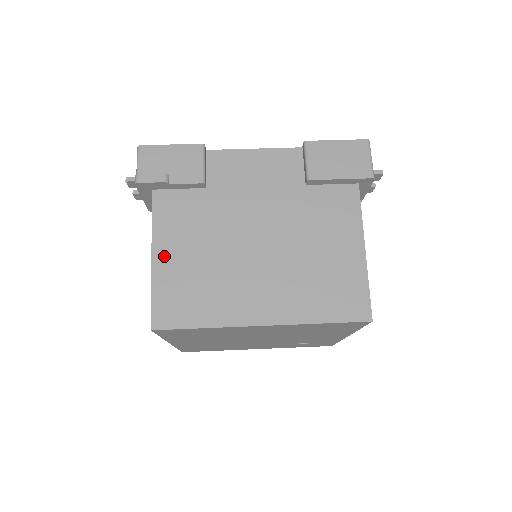
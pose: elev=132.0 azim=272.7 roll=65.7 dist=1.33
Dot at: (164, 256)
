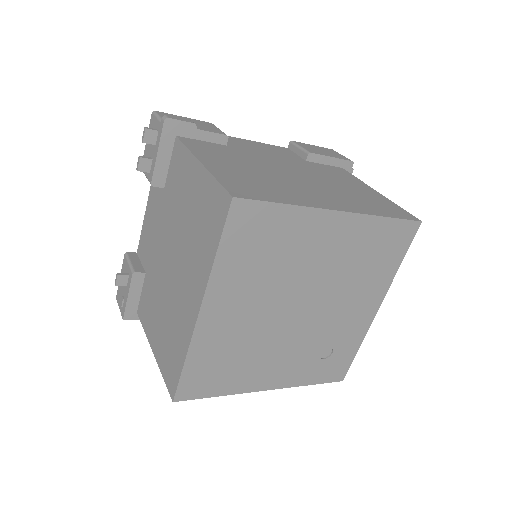
Dot at: (213, 164)
